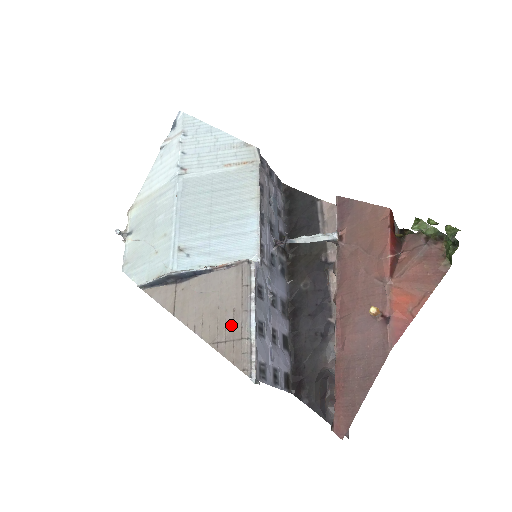
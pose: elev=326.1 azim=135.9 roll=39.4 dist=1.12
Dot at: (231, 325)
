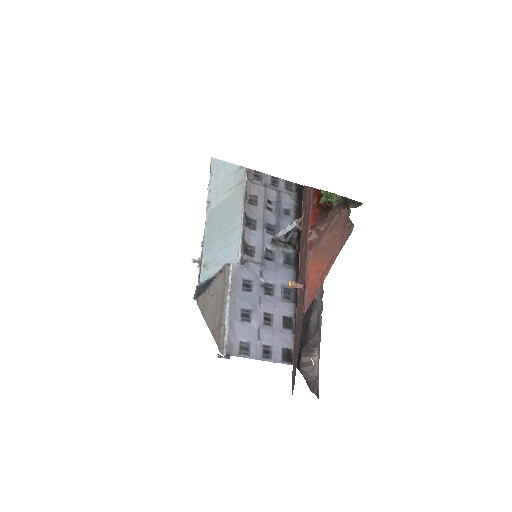
Dot at: (219, 316)
